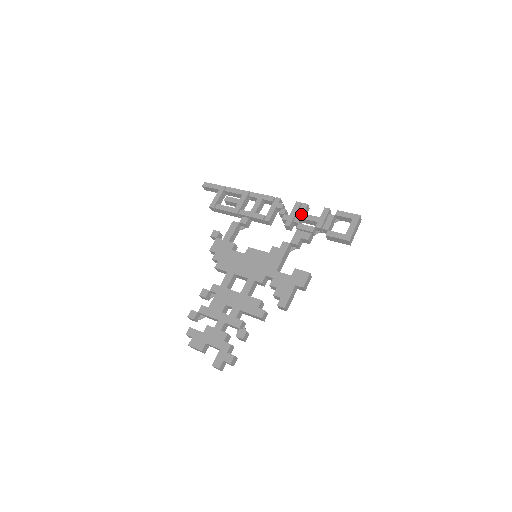
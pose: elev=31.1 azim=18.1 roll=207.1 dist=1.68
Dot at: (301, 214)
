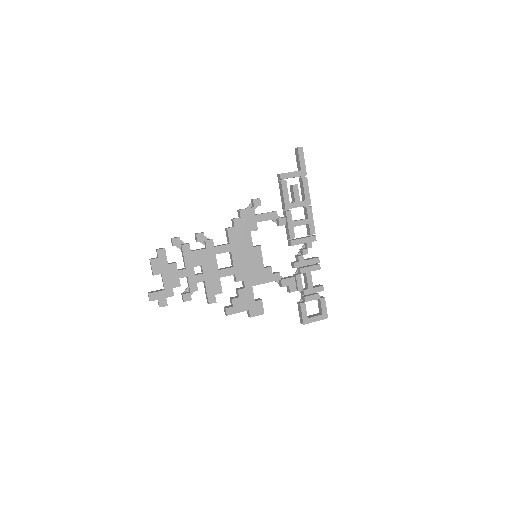
Dot at: (310, 270)
